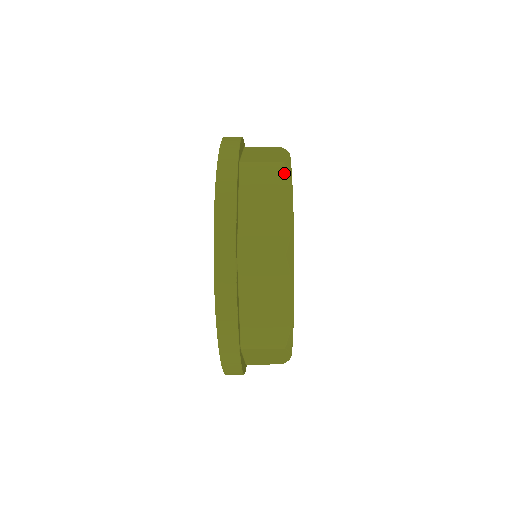
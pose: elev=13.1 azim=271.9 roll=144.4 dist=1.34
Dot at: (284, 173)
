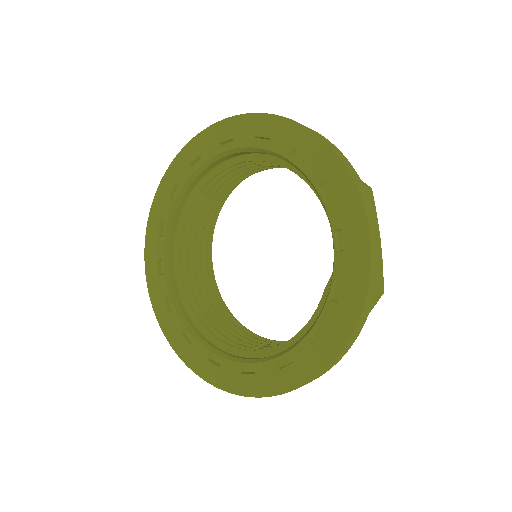
Dot at: occluded
